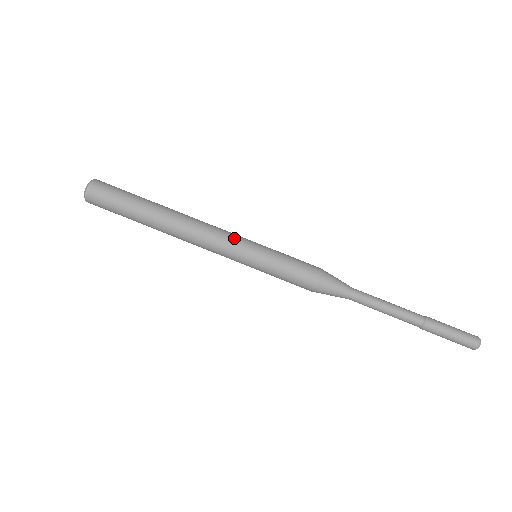
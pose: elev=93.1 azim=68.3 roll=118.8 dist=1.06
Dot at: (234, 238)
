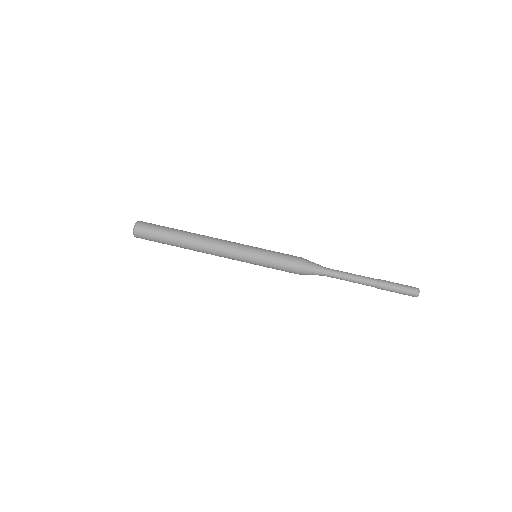
Dot at: occluded
